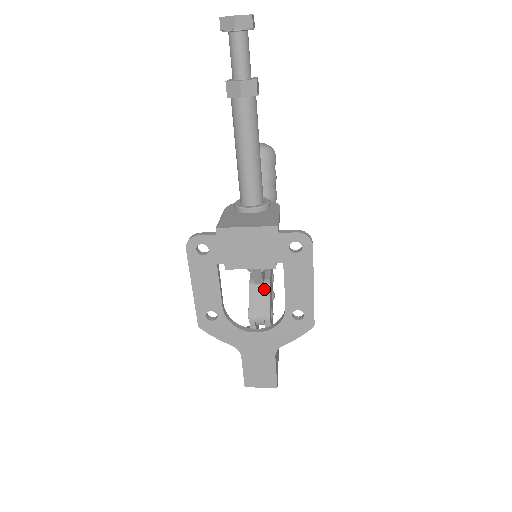
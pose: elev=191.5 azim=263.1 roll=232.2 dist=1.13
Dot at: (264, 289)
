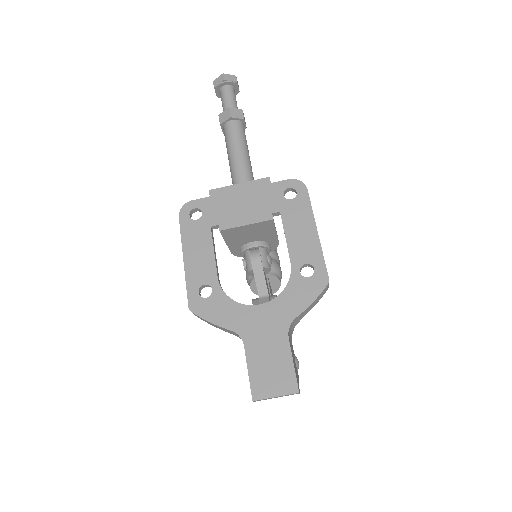
Dot at: (270, 300)
